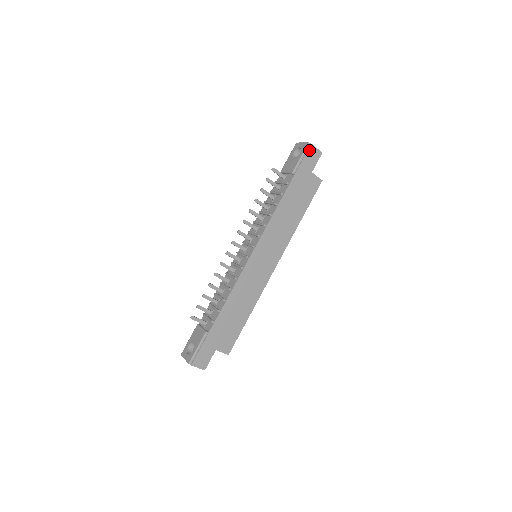
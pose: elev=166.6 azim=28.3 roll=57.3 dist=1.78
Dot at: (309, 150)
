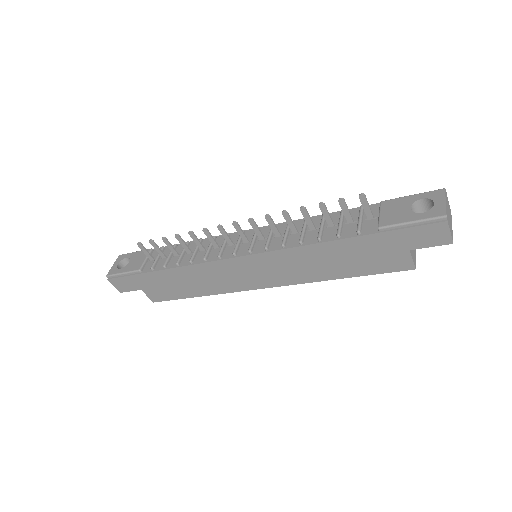
Dot at: (434, 225)
